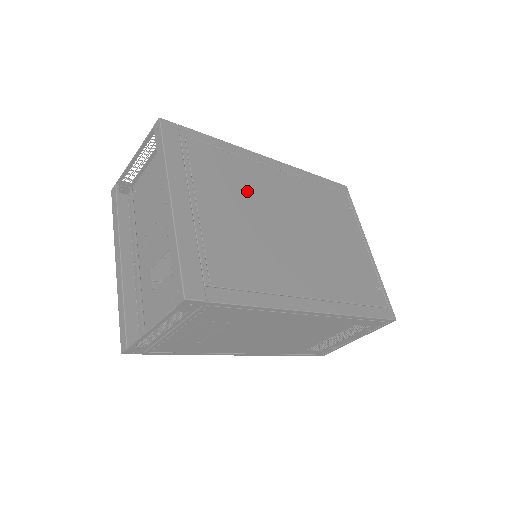
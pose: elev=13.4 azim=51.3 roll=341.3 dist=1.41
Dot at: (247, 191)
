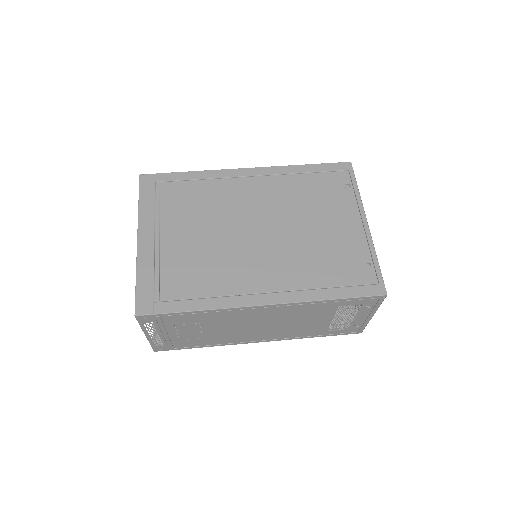
Dot at: (214, 209)
